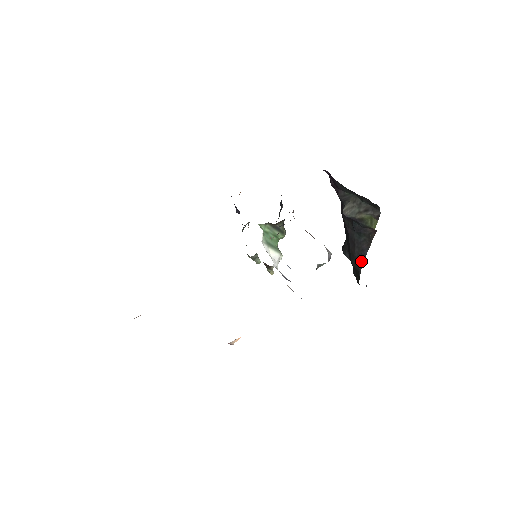
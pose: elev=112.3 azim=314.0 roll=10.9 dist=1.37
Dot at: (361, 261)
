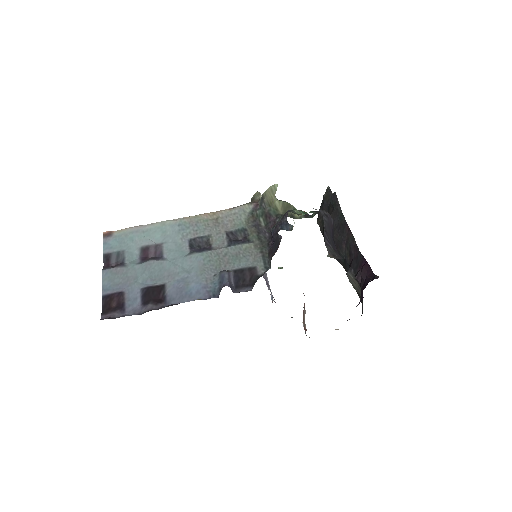
Dot at: occluded
